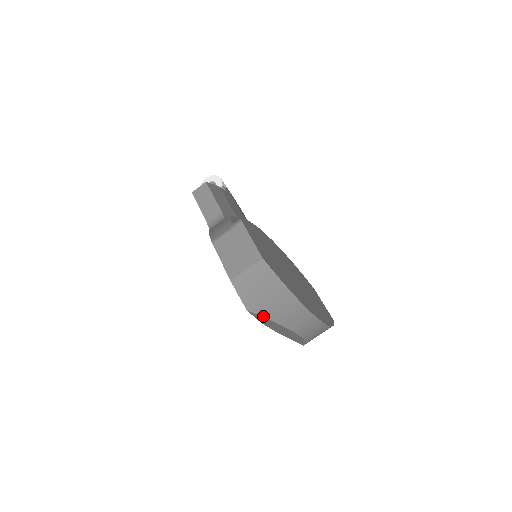
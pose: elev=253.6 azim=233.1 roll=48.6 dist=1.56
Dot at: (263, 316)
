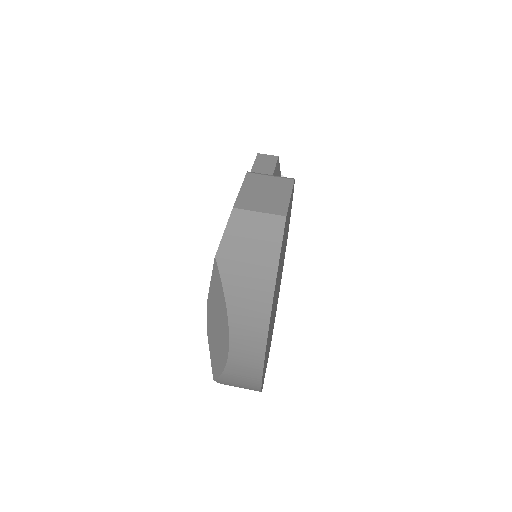
Dot at: (223, 281)
